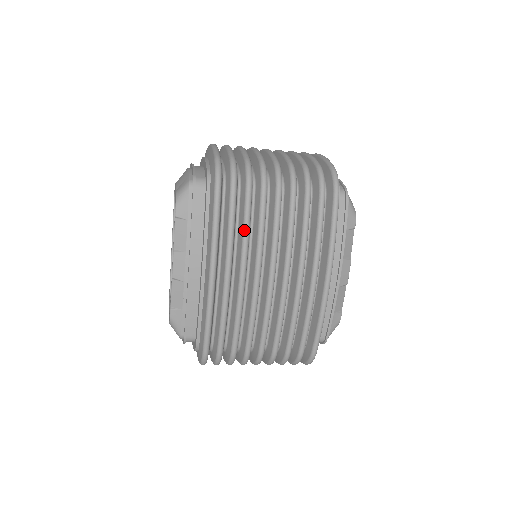
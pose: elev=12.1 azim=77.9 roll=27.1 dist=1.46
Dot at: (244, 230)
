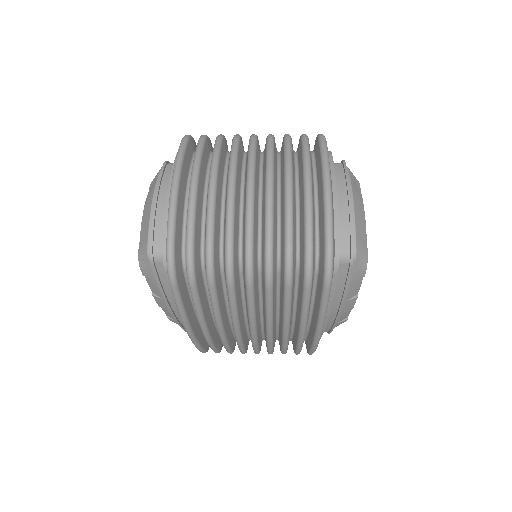
Dot at: (214, 313)
